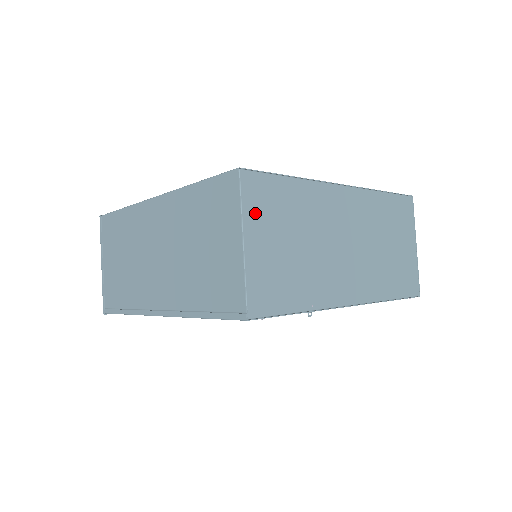
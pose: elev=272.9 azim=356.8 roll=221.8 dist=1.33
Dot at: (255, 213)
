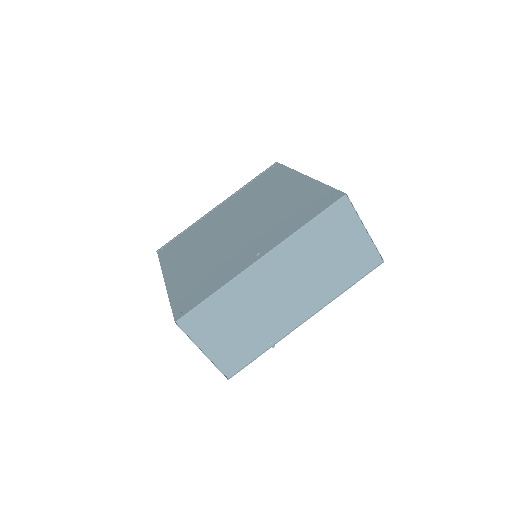
Dot at: (201, 333)
